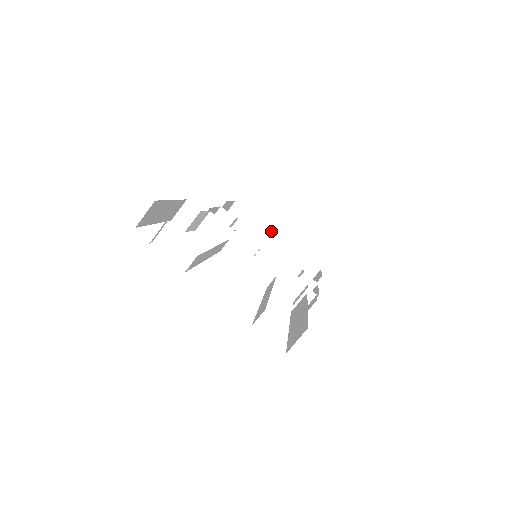
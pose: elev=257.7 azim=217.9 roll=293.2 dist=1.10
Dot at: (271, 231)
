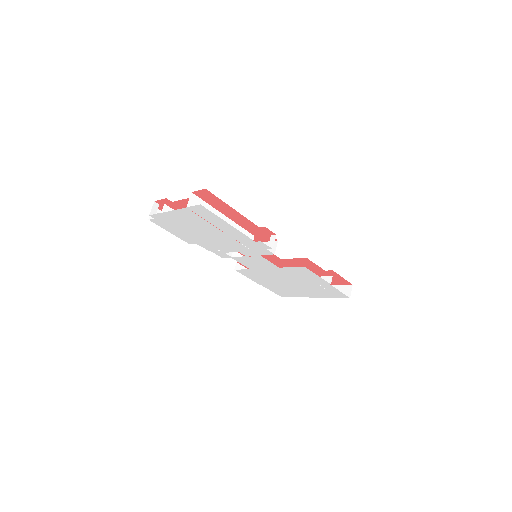
Dot at: occluded
